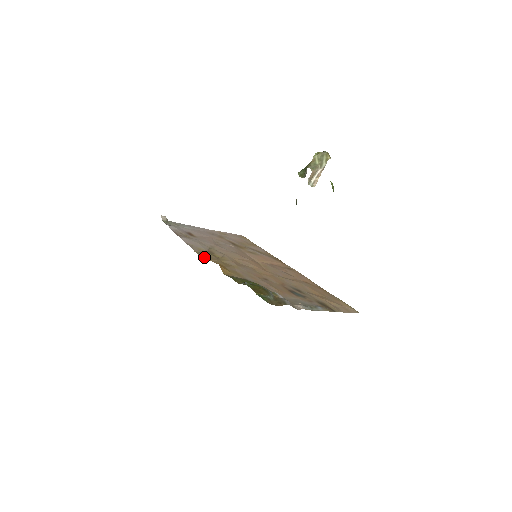
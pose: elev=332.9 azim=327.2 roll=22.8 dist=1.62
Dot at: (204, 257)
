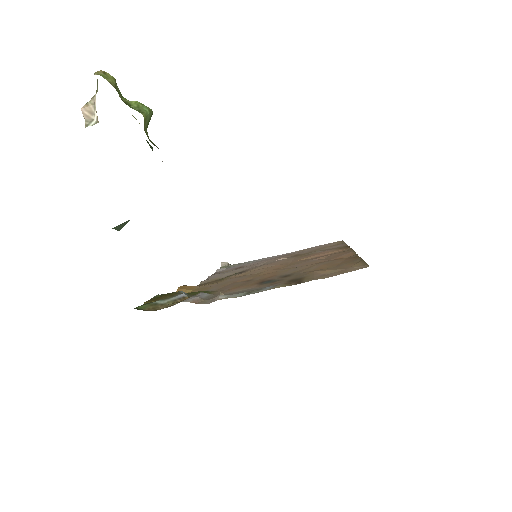
Dot at: occluded
